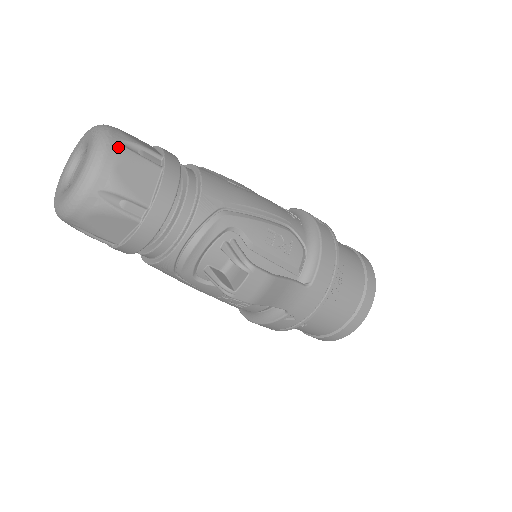
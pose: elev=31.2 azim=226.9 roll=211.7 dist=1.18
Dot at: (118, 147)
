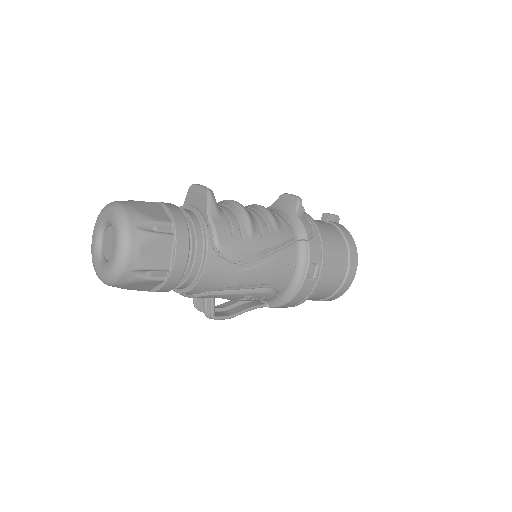
Dot at: (129, 277)
